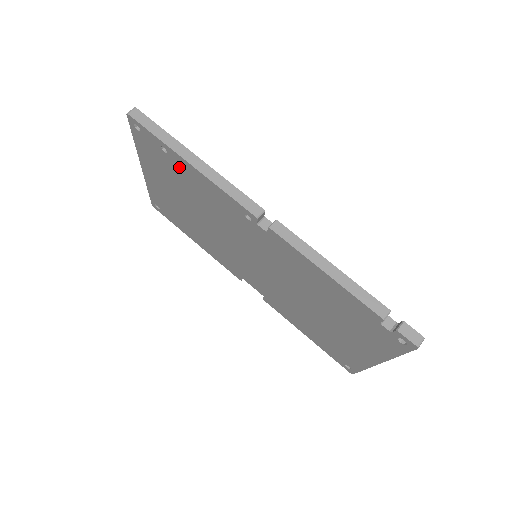
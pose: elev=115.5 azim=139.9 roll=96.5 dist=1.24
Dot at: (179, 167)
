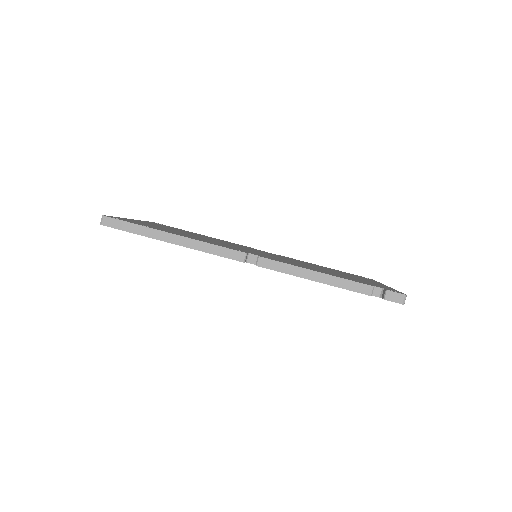
Dot at: occluded
